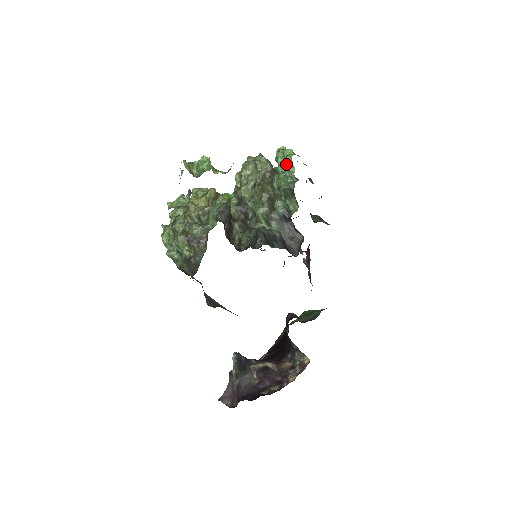
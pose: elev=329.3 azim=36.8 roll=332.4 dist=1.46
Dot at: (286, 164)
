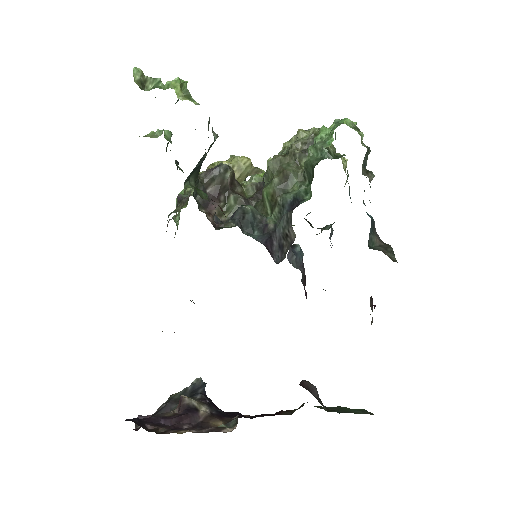
Dot at: (327, 135)
